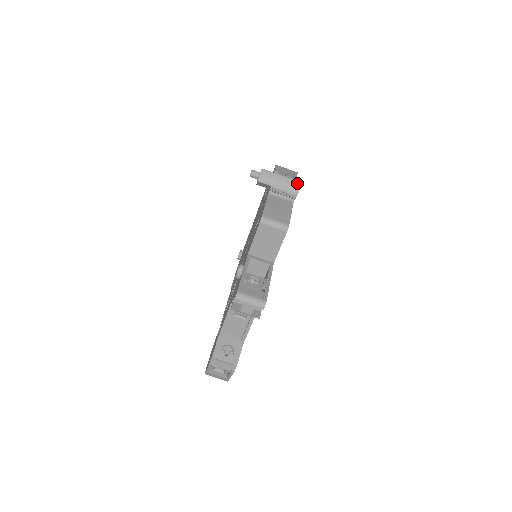
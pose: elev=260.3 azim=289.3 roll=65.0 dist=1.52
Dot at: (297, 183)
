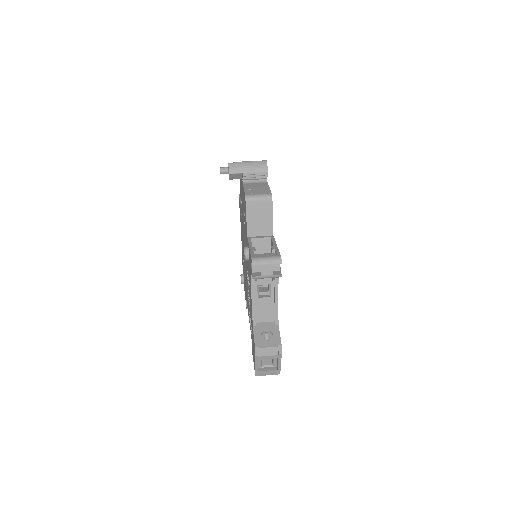
Dot at: (263, 162)
